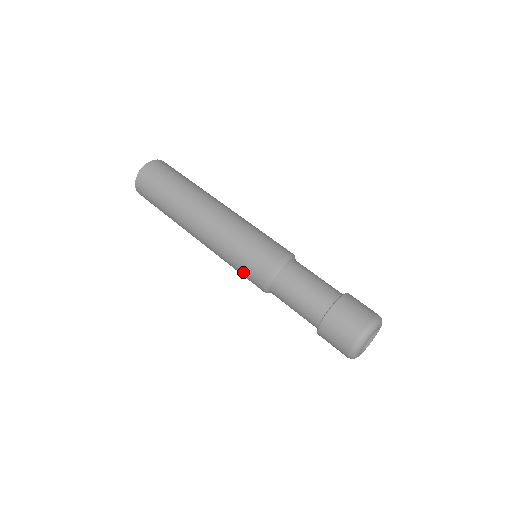
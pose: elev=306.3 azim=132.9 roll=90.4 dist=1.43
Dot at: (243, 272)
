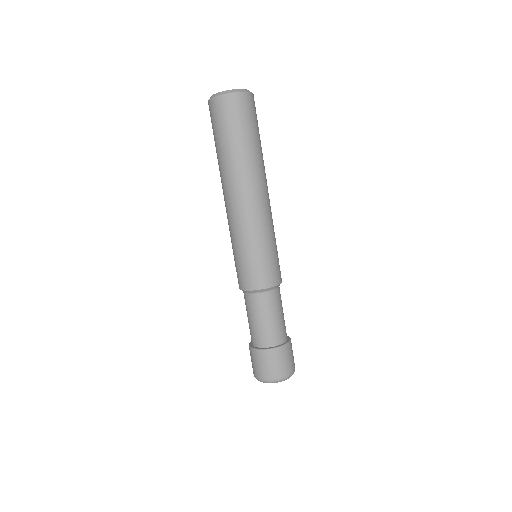
Dot at: (236, 265)
